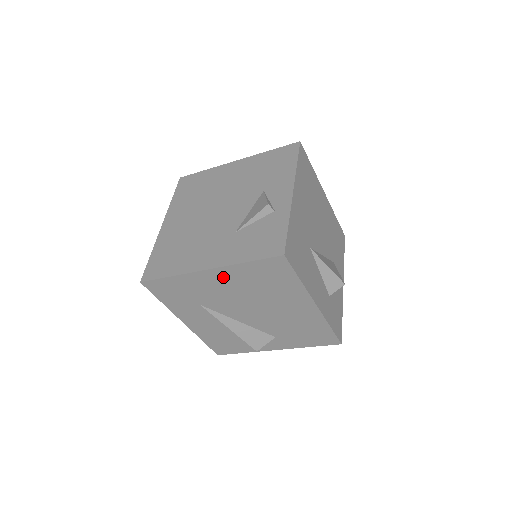
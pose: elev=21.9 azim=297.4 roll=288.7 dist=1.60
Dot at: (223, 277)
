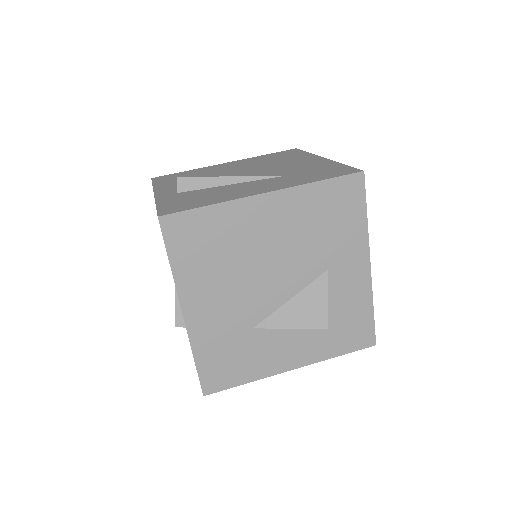
Dot at: occluded
